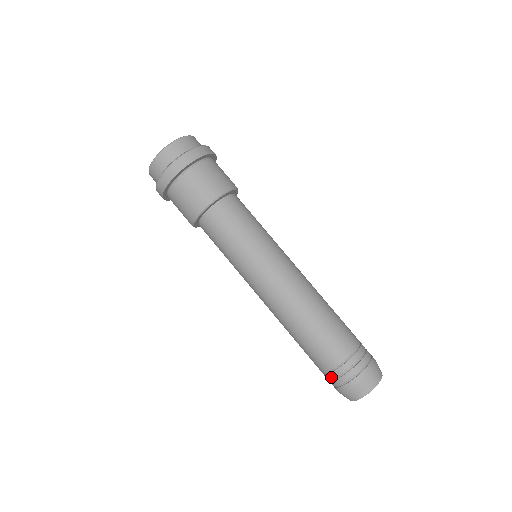
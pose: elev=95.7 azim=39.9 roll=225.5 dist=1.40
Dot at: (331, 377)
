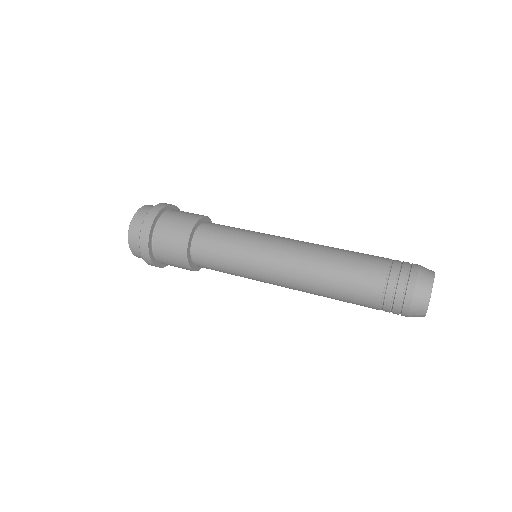
Dot at: (396, 267)
